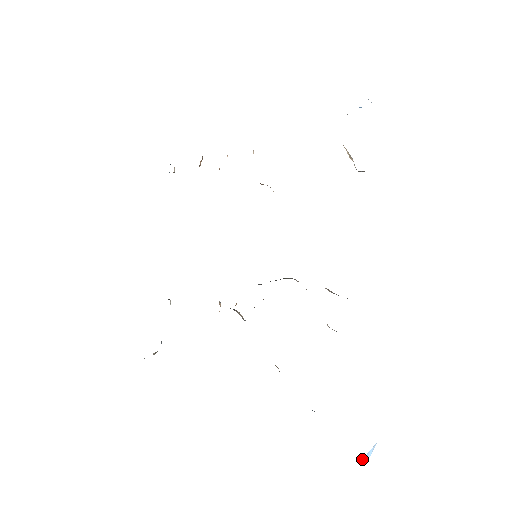
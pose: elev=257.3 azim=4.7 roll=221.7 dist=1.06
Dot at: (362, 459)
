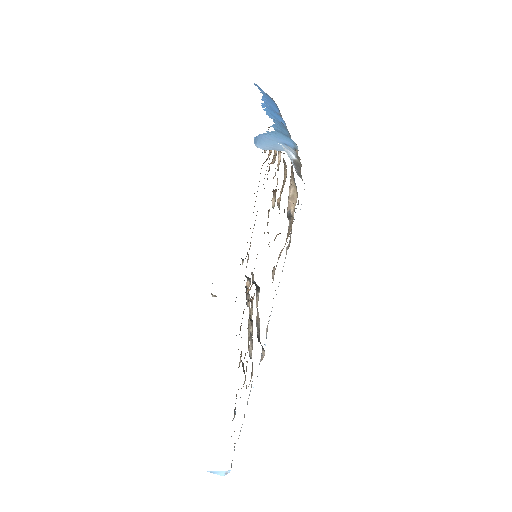
Dot at: (211, 471)
